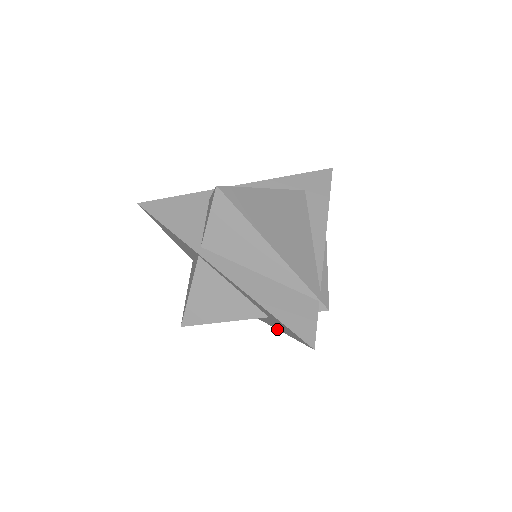
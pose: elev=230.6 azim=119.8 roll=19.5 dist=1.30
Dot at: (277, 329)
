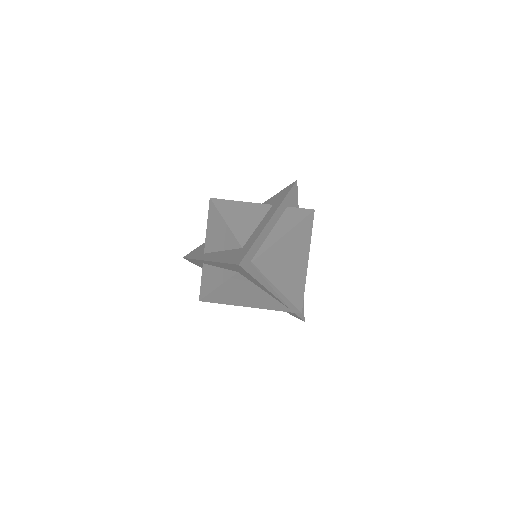
Dot at: occluded
